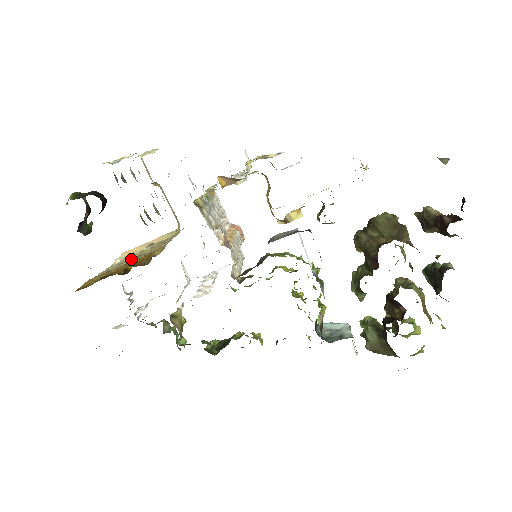
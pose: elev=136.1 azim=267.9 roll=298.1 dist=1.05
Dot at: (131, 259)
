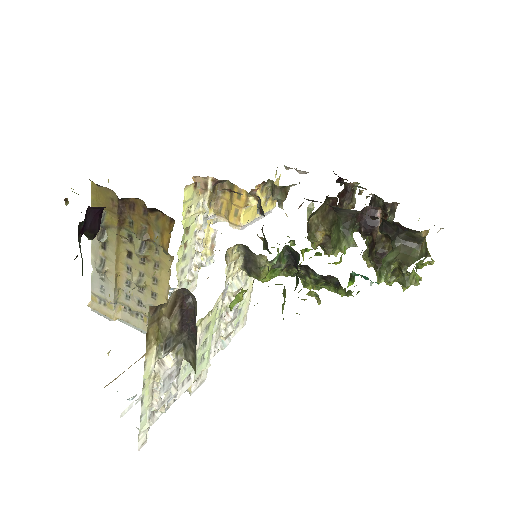
Dot at: occluded
